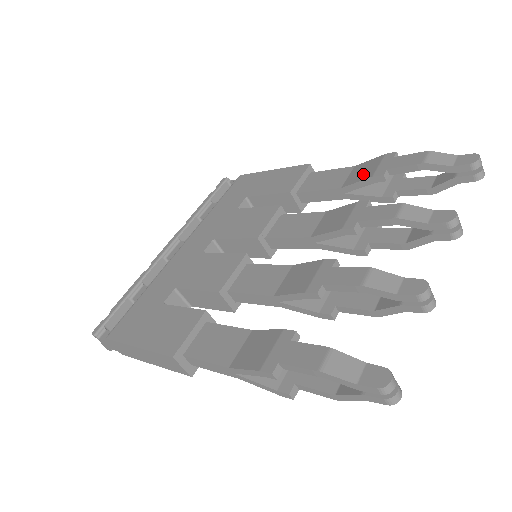
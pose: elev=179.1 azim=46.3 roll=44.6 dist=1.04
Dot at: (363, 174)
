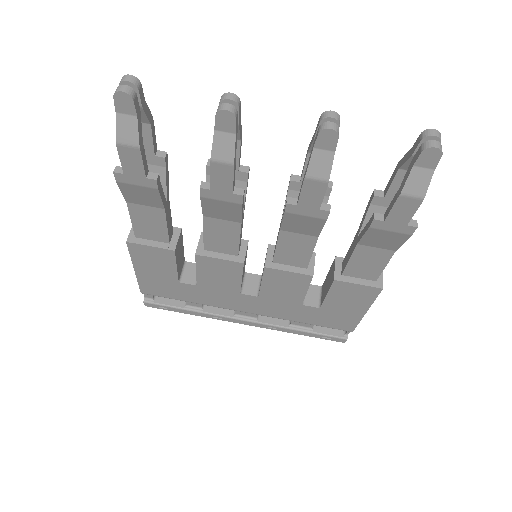
Dot at: occluded
